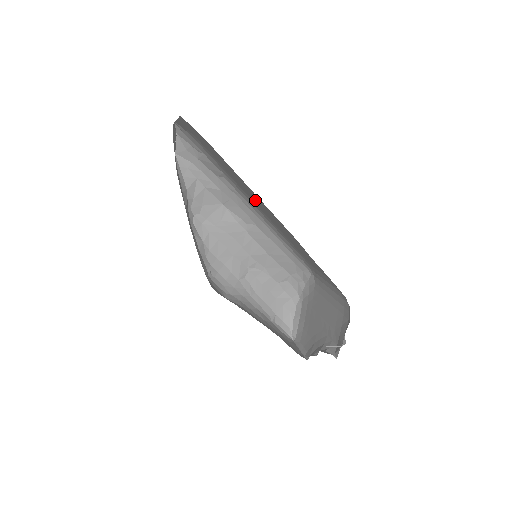
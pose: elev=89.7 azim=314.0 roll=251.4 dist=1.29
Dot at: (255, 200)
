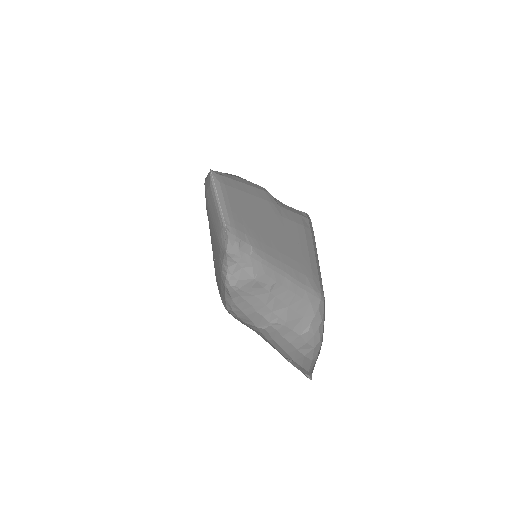
Dot at: (259, 225)
